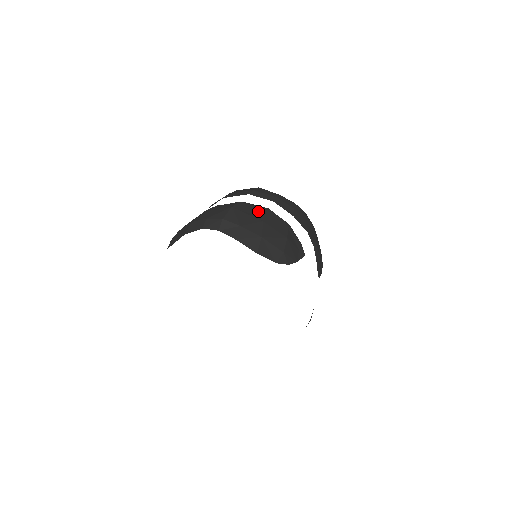
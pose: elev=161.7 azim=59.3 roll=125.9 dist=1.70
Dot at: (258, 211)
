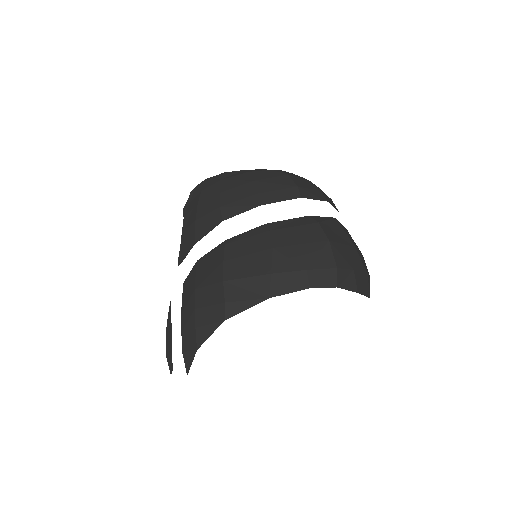
Dot at: (338, 230)
